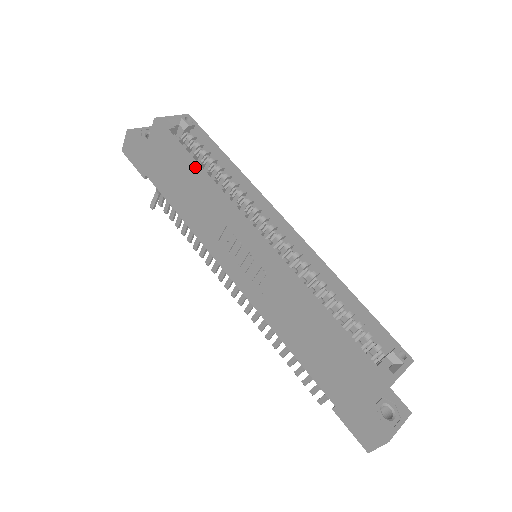
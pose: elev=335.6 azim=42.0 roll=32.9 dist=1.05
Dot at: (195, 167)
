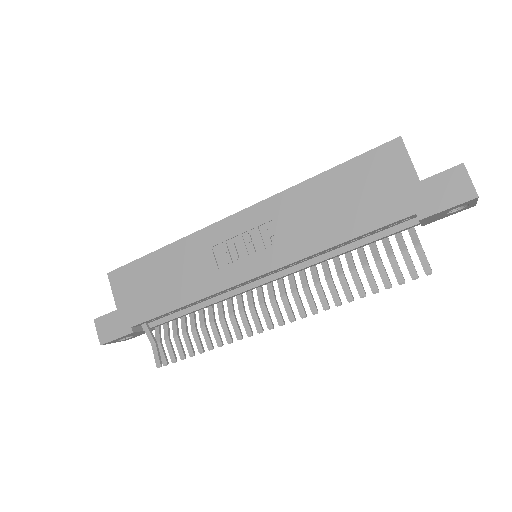
Dot at: (158, 252)
